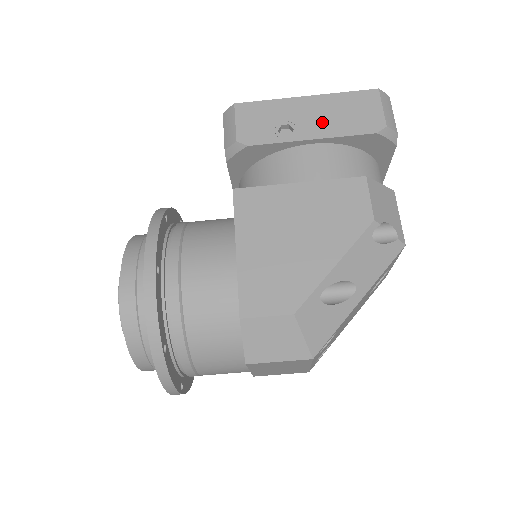
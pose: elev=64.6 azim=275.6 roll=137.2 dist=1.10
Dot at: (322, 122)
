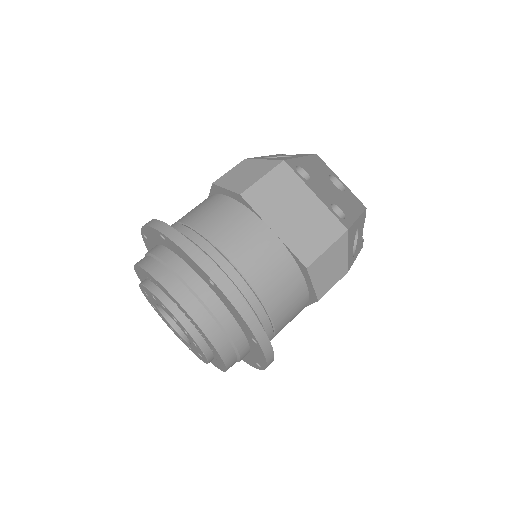
Dot at: occluded
